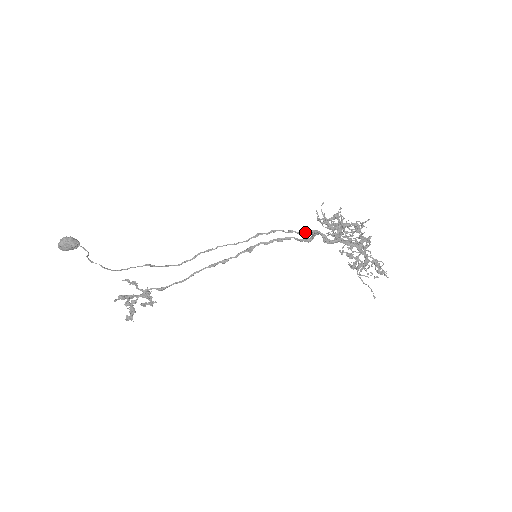
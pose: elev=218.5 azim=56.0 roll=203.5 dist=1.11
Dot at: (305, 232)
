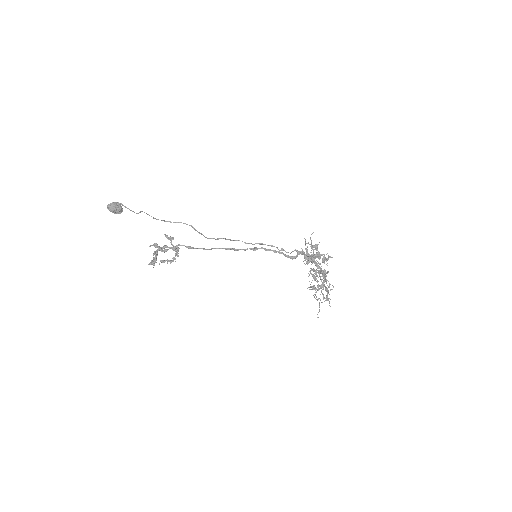
Dot at: occluded
